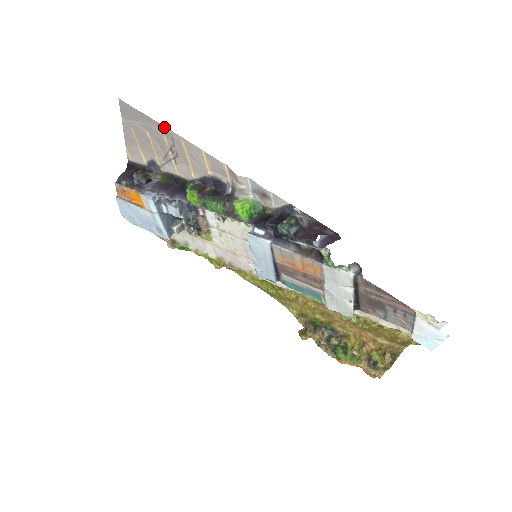
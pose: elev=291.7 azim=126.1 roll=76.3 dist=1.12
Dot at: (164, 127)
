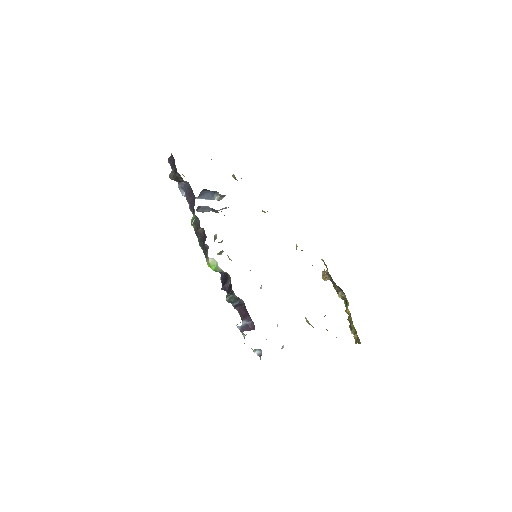
Dot at: occluded
